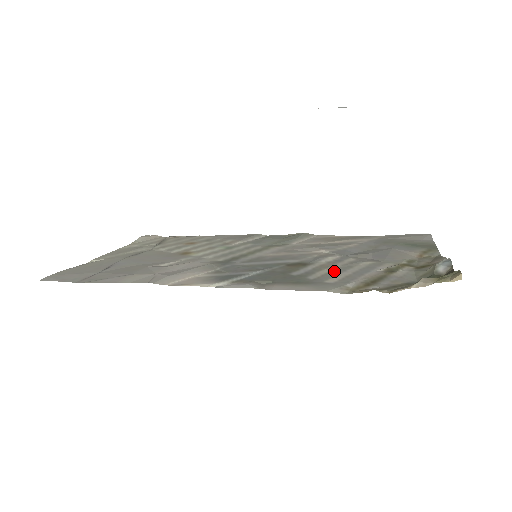
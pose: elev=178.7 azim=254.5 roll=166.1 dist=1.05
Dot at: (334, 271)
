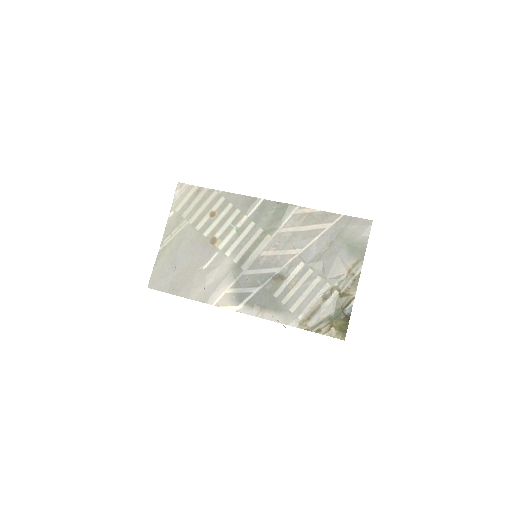
Dot at: (296, 294)
